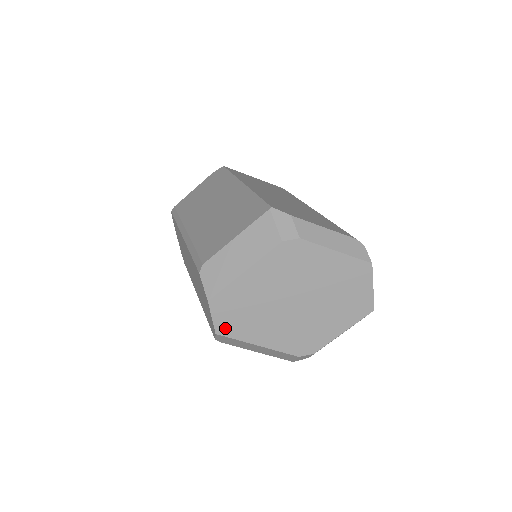
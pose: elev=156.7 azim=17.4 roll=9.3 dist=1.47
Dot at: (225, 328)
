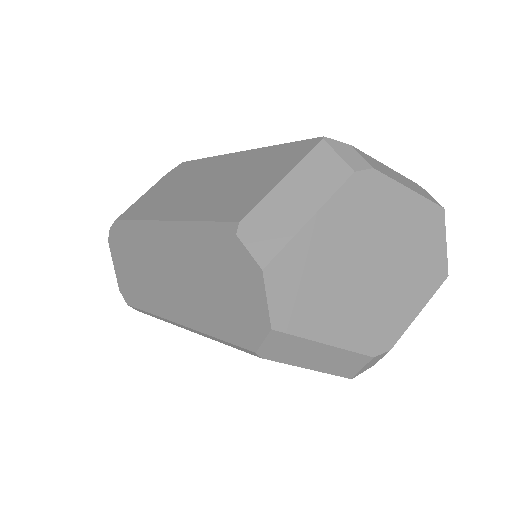
Dot at: (284, 317)
